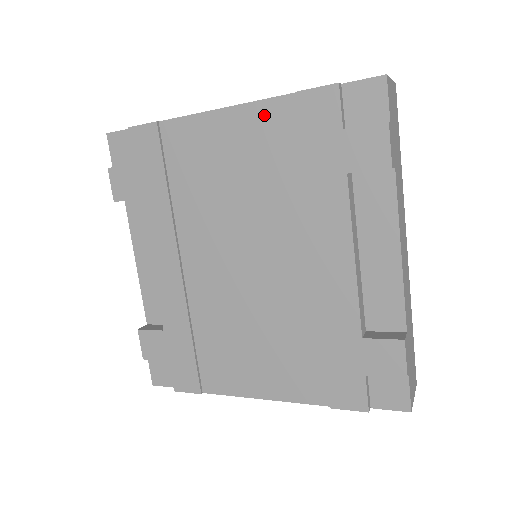
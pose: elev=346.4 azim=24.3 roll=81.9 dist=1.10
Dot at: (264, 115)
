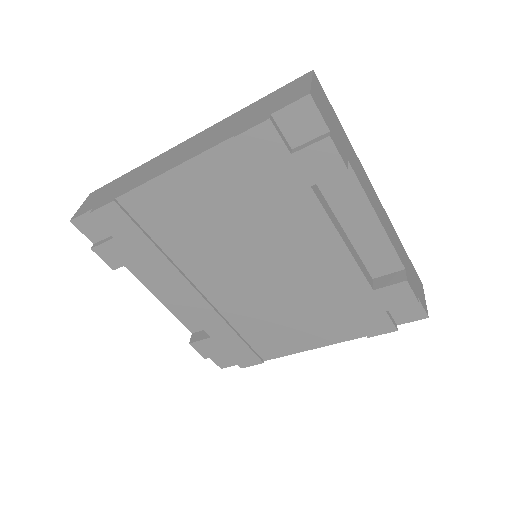
Dot at: (212, 164)
